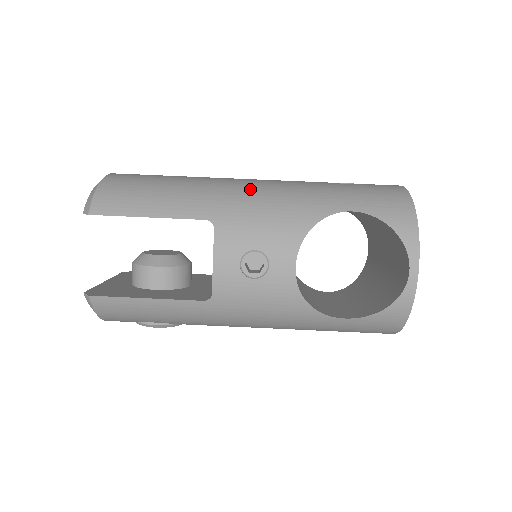
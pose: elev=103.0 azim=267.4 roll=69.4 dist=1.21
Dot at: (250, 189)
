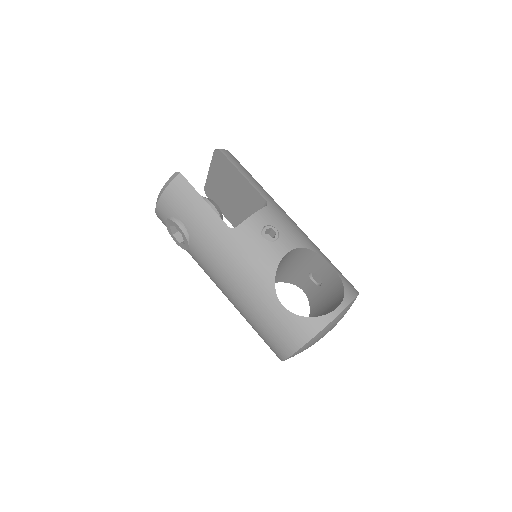
Dot at: occluded
